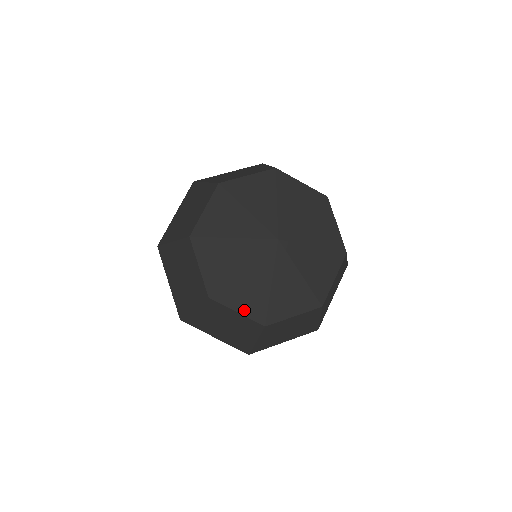
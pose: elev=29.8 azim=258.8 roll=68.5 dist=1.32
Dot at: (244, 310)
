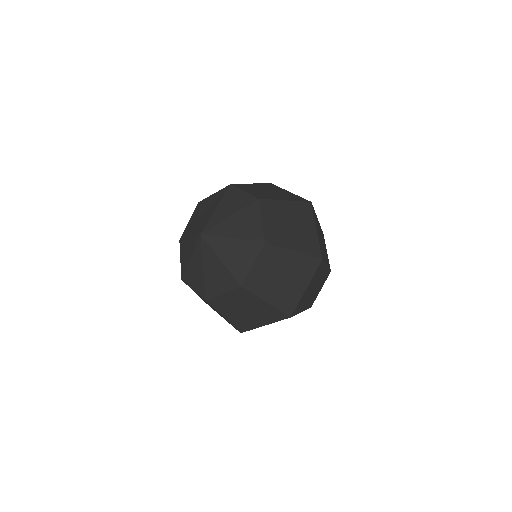
Dot at: (196, 288)
